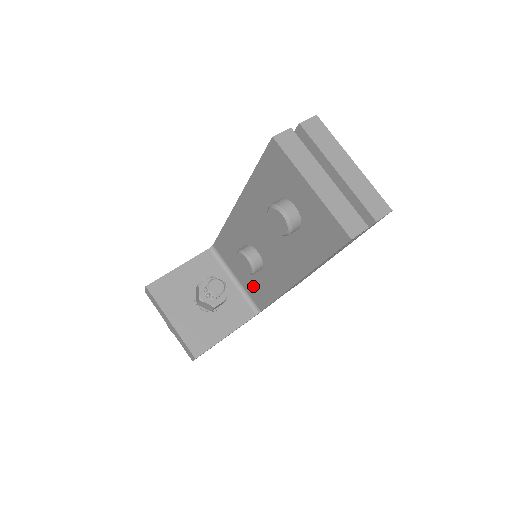
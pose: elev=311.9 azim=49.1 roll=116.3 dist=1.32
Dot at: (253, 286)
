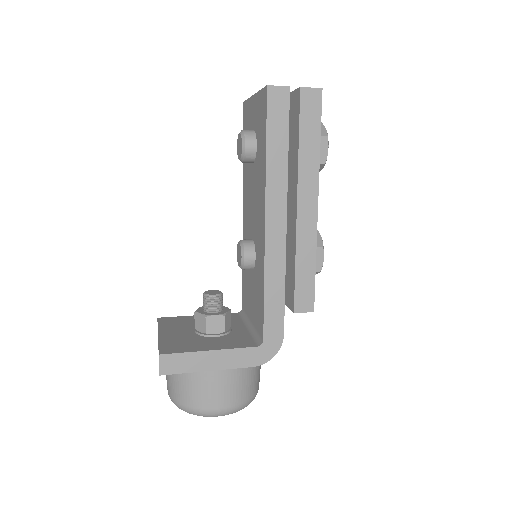
Dot at: (256, 305)
